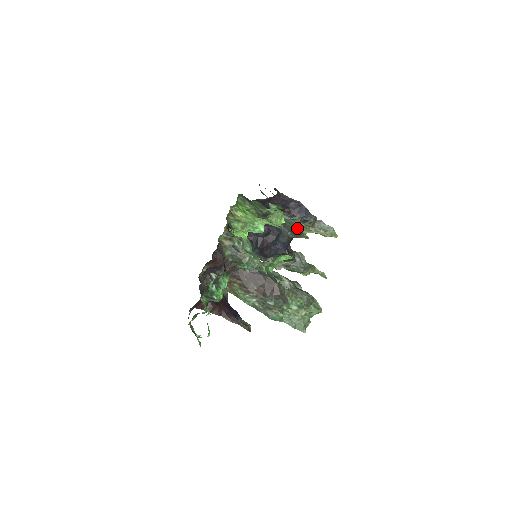
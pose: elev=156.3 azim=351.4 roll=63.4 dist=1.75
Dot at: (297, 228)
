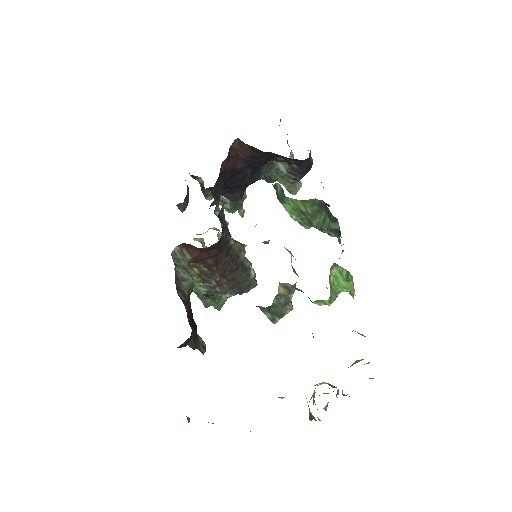
Dot at: (277, 178)
